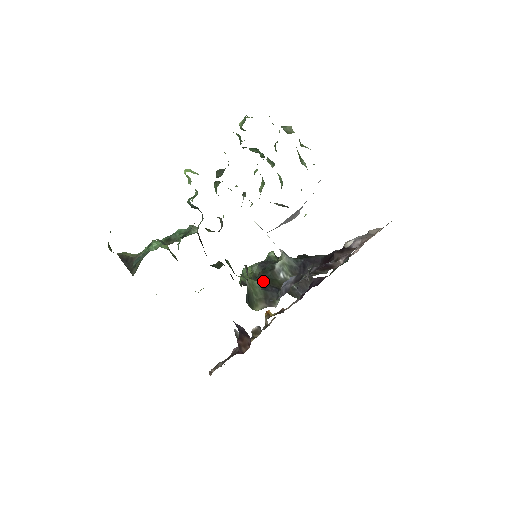
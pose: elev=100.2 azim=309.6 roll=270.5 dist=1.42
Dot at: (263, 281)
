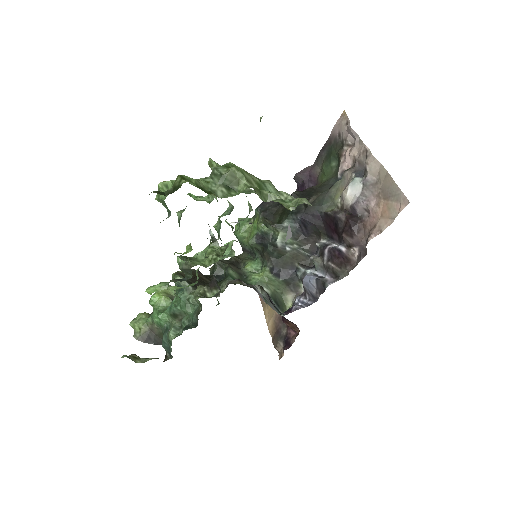
Dot at: (275, 268)
